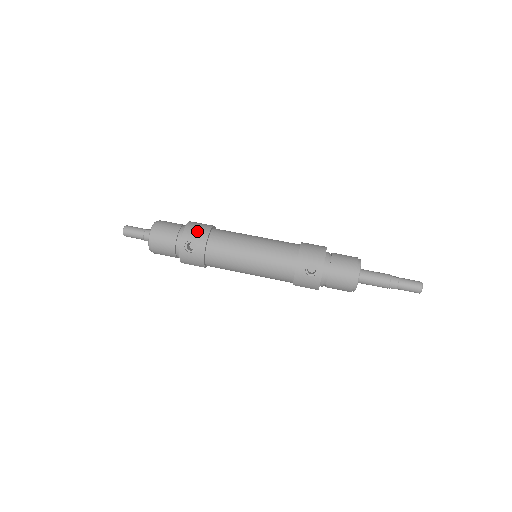
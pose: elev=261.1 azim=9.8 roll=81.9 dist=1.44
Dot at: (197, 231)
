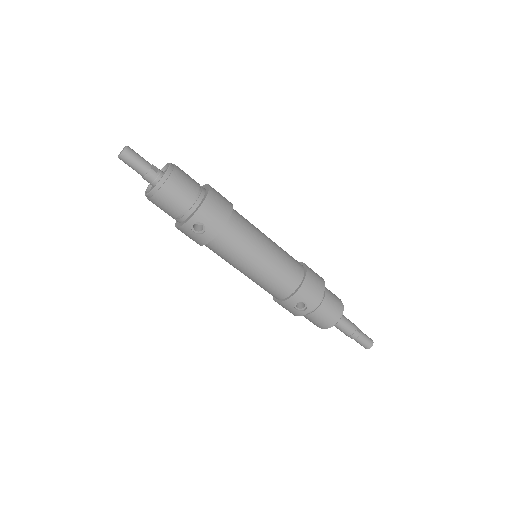
Dot at: (215, 215)
